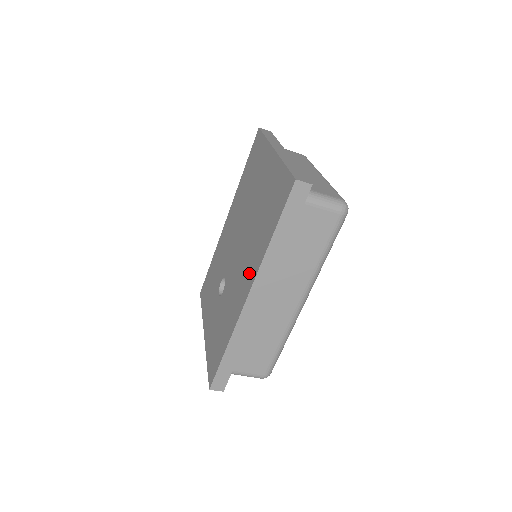
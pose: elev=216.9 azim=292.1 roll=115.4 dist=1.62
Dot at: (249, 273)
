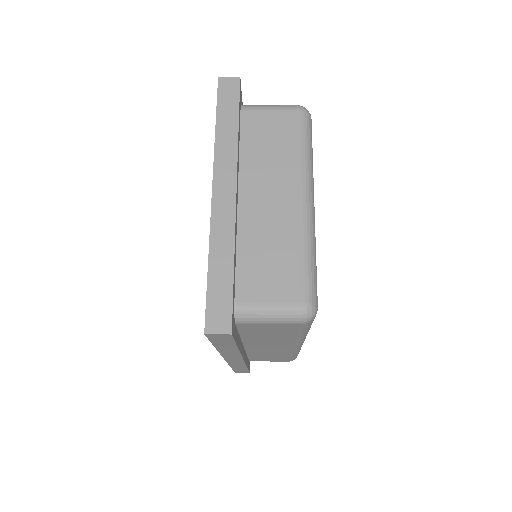
Dot at: occluded
